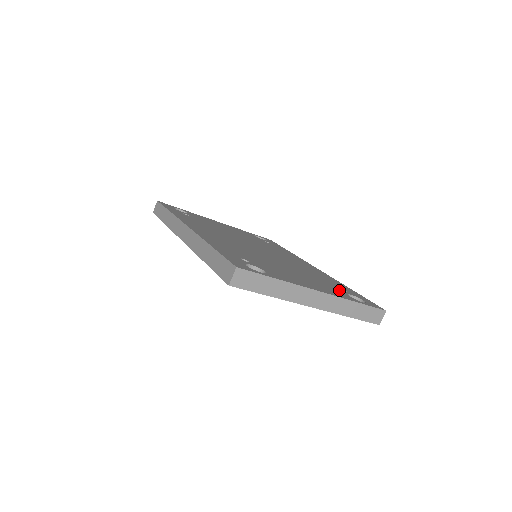
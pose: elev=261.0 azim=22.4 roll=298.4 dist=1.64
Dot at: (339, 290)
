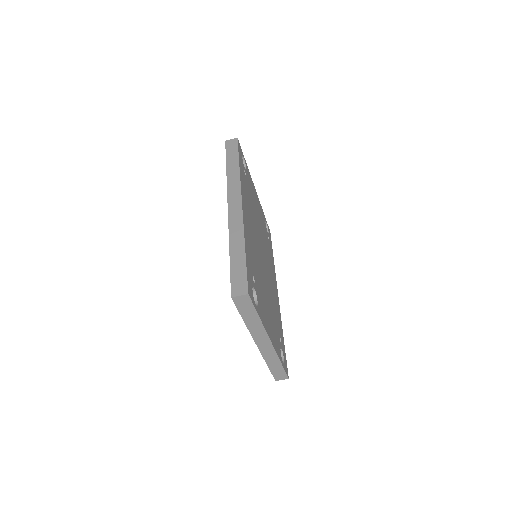
Dot at: (279, 340)
